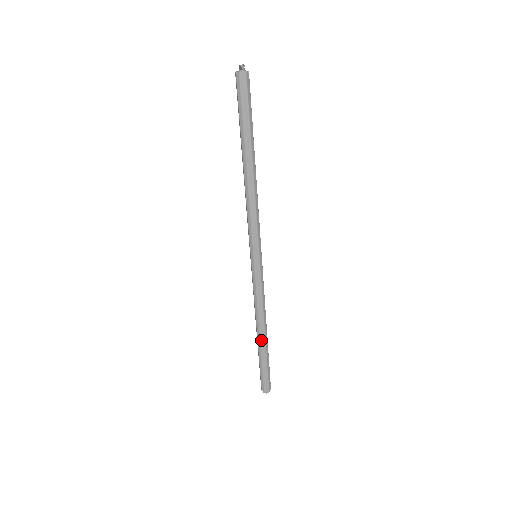
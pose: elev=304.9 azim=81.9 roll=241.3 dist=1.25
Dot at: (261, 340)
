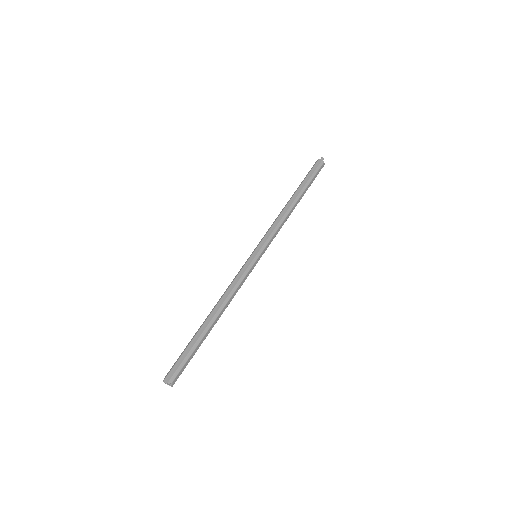
Dot at: (206, 321)
